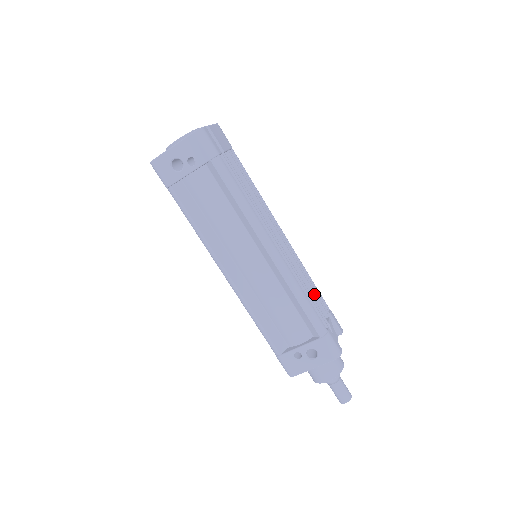
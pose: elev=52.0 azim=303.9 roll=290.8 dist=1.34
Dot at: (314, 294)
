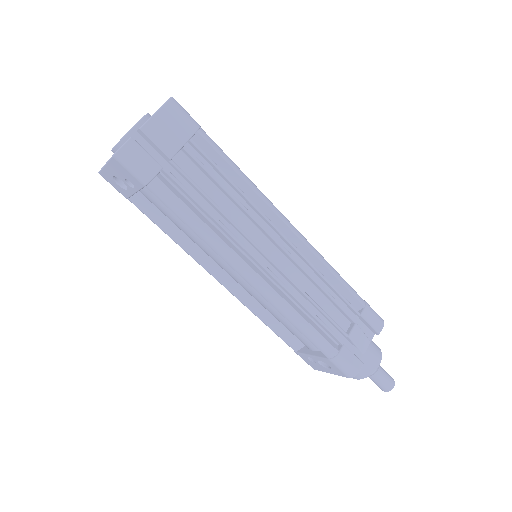
Dot at: (332, 301)
